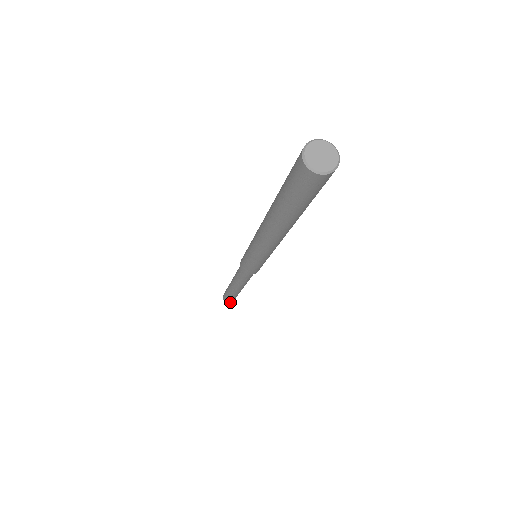
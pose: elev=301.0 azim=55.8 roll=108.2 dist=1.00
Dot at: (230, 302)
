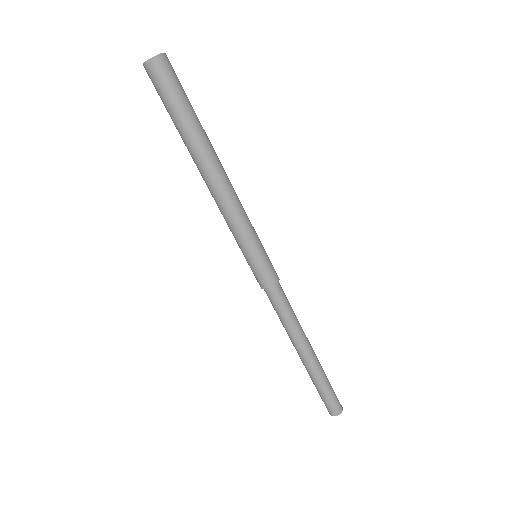
Dot at: (337, 410)
